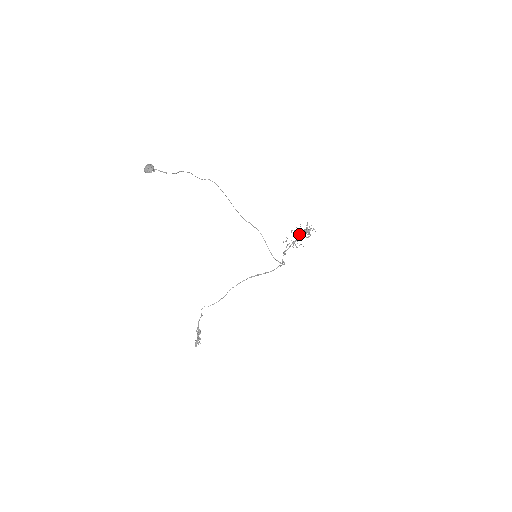
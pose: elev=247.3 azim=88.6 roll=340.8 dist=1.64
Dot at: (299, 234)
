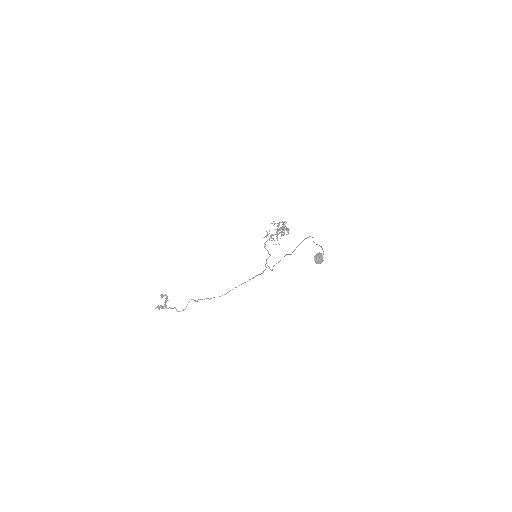
Dot at: occluded
